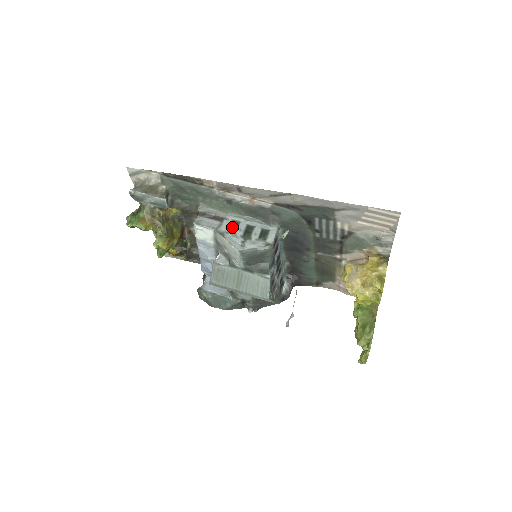
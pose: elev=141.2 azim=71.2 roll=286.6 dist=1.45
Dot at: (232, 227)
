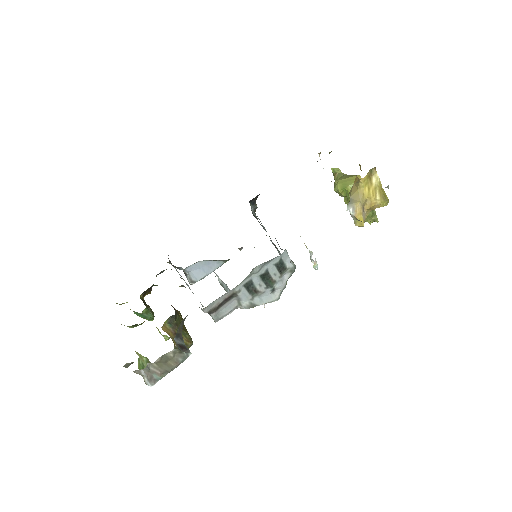
Dot at: (251, 291)
